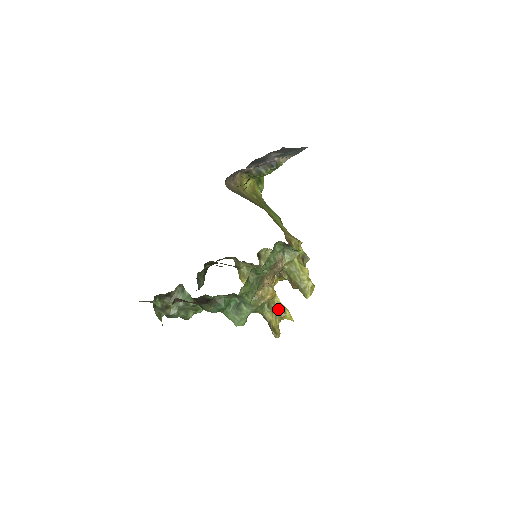
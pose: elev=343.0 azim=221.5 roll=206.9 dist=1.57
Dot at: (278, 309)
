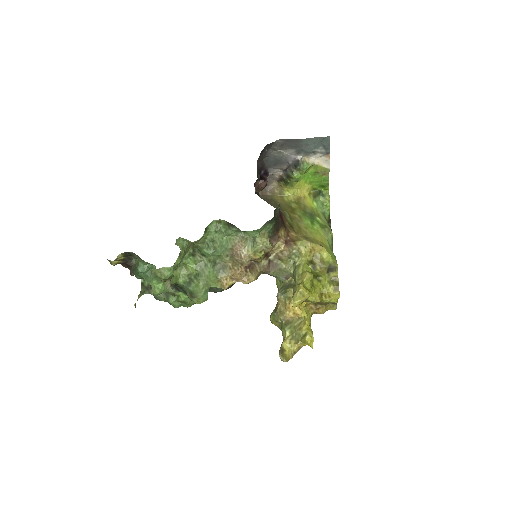
Dot at: (298, 330)
